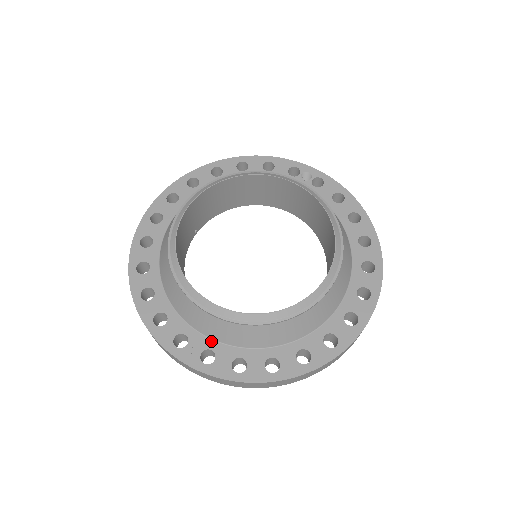
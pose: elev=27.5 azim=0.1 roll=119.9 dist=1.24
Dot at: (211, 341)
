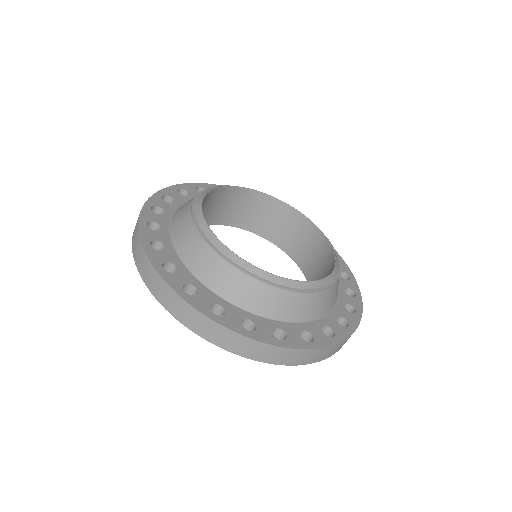
Dot at: (273, 321)
